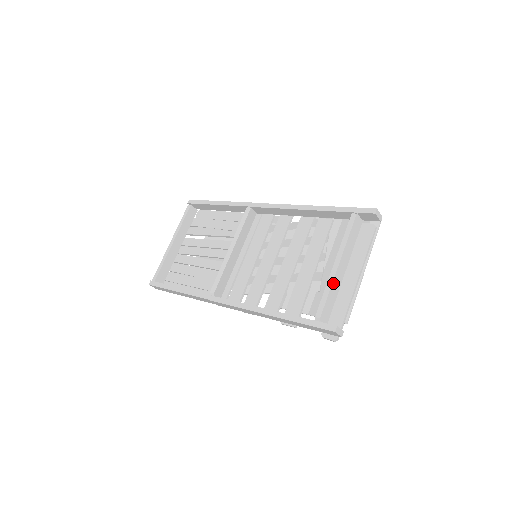
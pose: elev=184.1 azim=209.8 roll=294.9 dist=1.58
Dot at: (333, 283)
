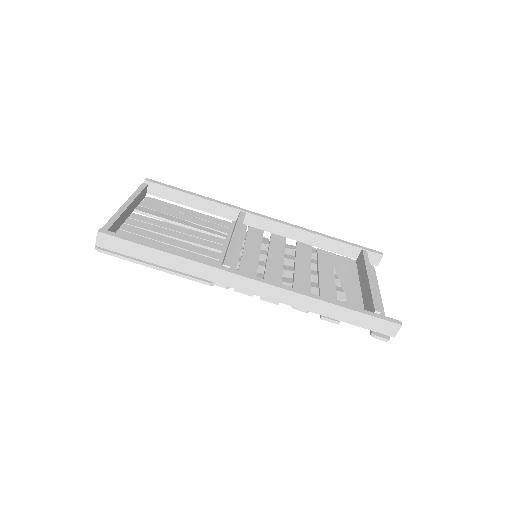
Dot at: (374, 290)
